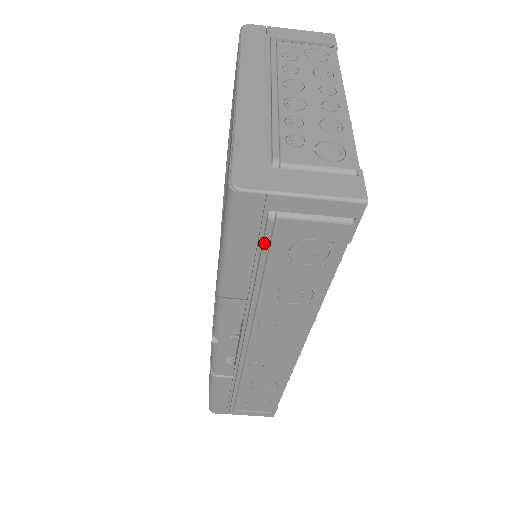
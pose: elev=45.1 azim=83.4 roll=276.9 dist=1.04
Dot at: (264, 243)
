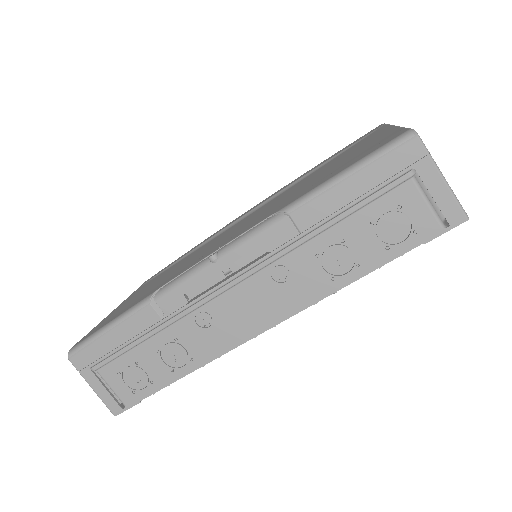
Dot at: (383, 189)
